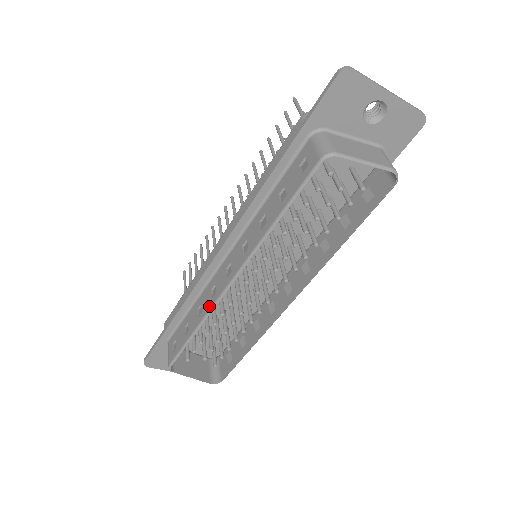
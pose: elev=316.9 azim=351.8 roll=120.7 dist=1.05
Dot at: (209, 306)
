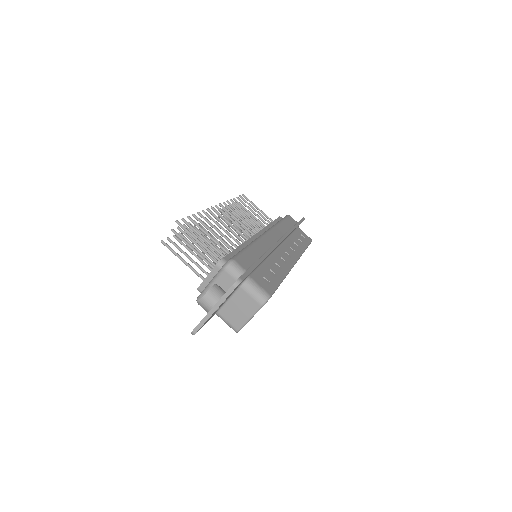
Dot at: occluded
